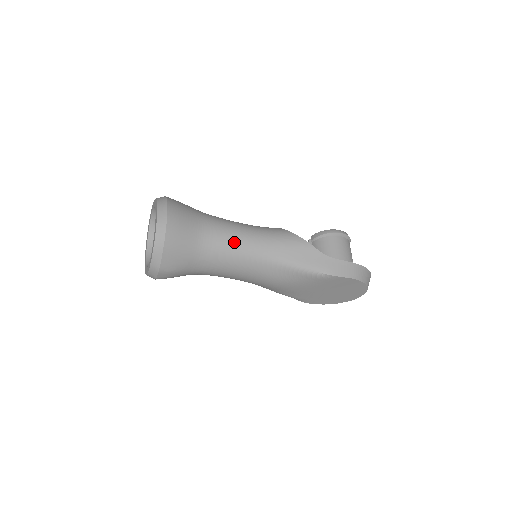
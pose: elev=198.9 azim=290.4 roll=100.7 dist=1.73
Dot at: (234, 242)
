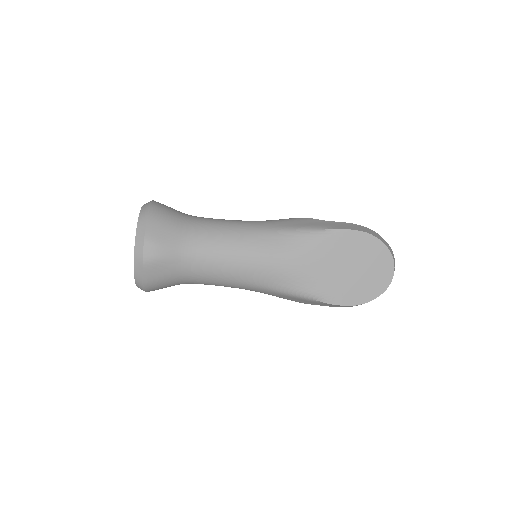
Dot at: (223, 222)
